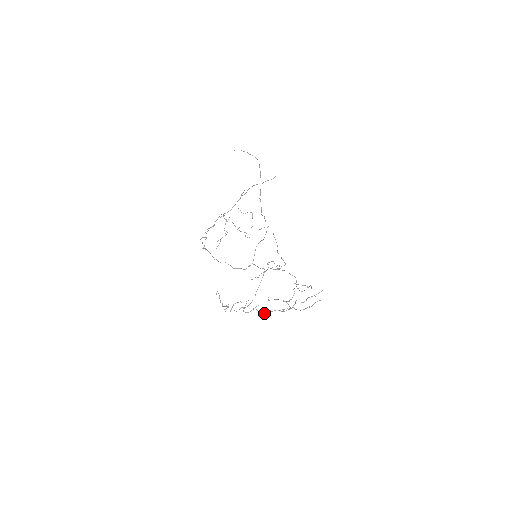
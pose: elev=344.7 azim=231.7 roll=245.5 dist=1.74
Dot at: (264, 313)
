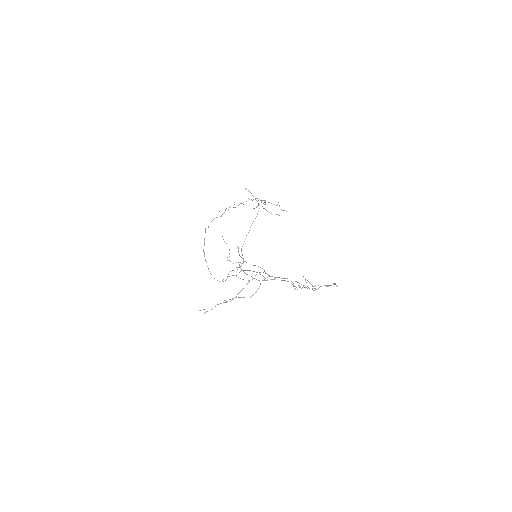
Dot at: (284, 278)
